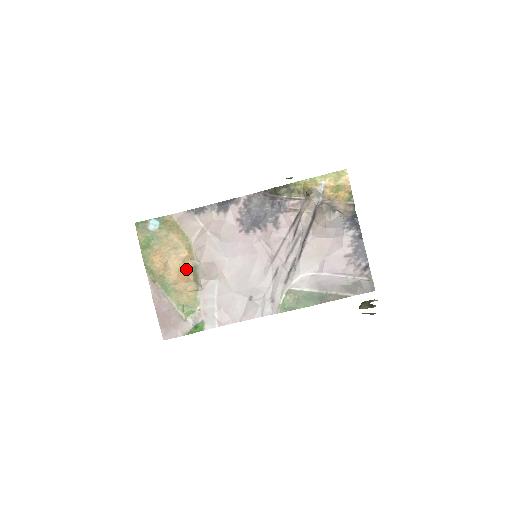
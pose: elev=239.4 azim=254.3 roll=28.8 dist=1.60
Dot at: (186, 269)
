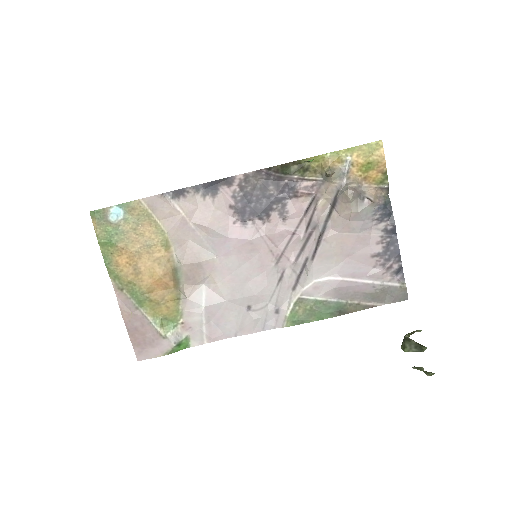
Dot at: (163, 273)
